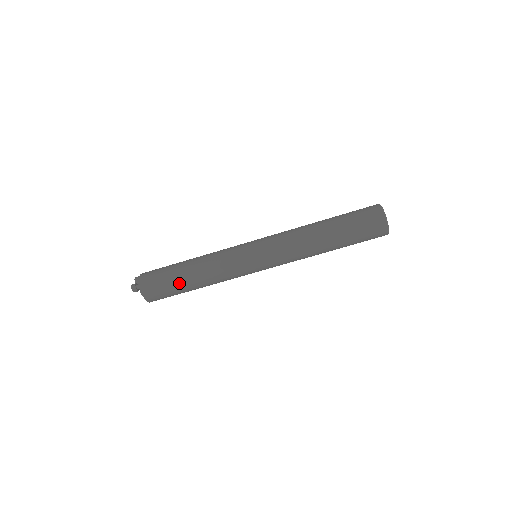
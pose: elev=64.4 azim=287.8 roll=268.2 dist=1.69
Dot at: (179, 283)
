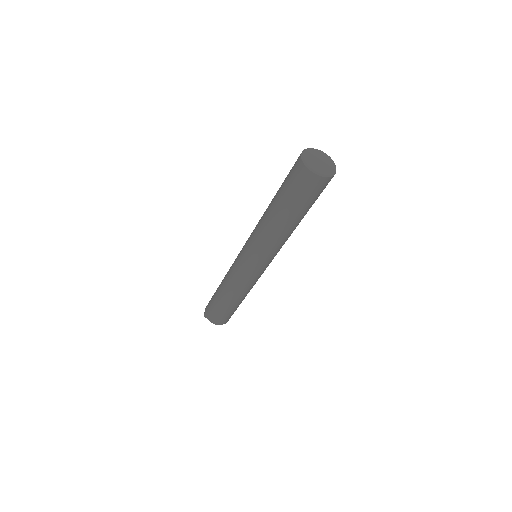
Dot at: (218, 300)
